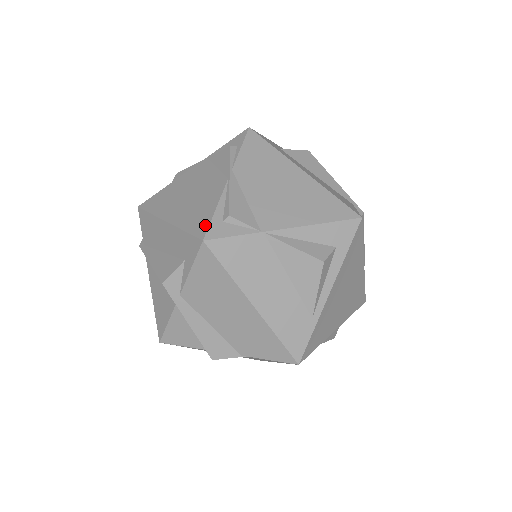
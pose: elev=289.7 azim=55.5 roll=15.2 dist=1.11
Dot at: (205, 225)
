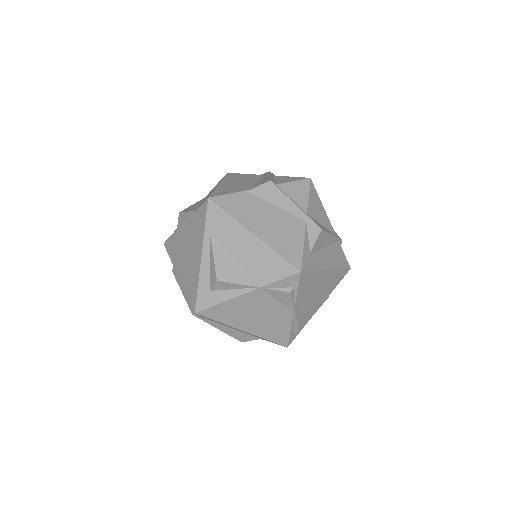
Dot at: (286, 340)
